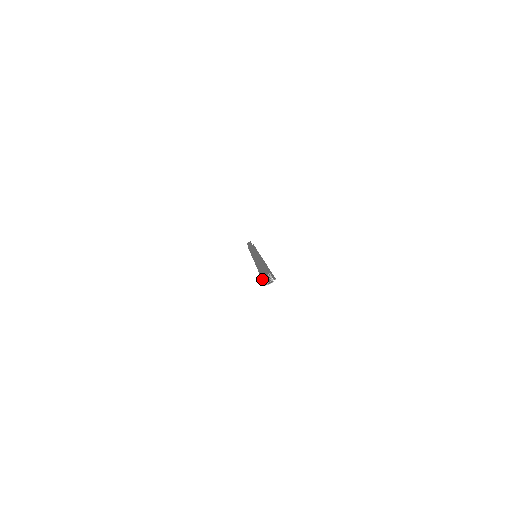
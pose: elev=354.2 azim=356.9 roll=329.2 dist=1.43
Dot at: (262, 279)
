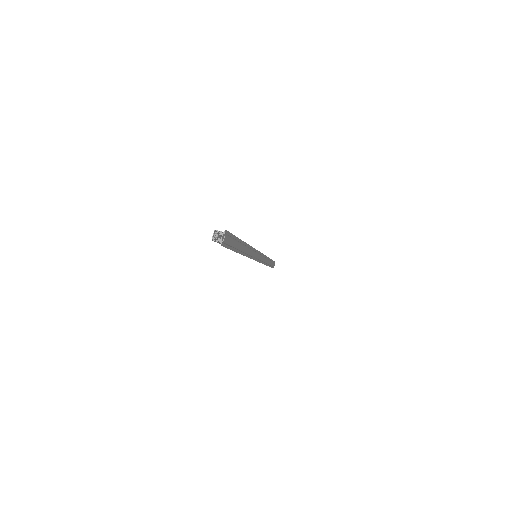
Dot at: occluded
